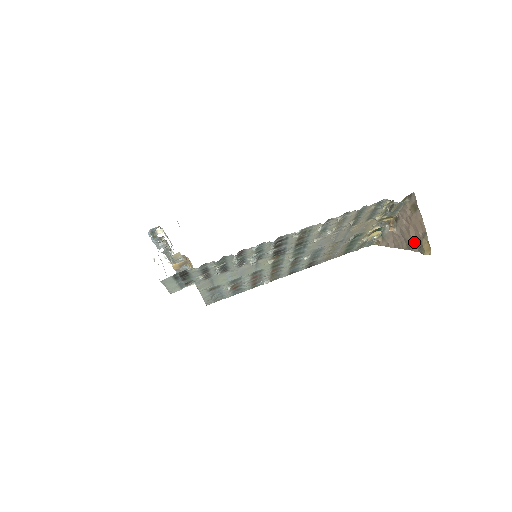
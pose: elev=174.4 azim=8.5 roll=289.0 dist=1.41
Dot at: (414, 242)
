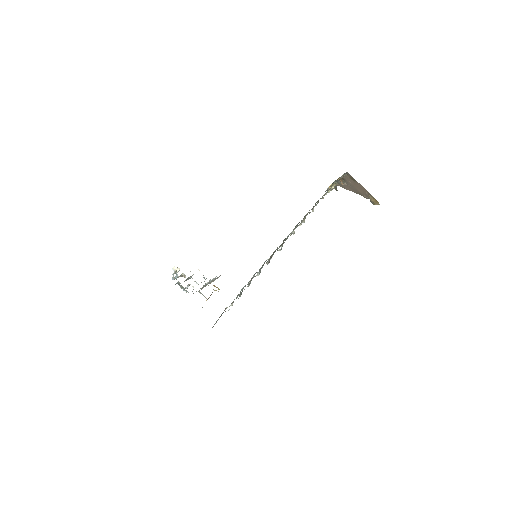
Dot at: (364, 194)
